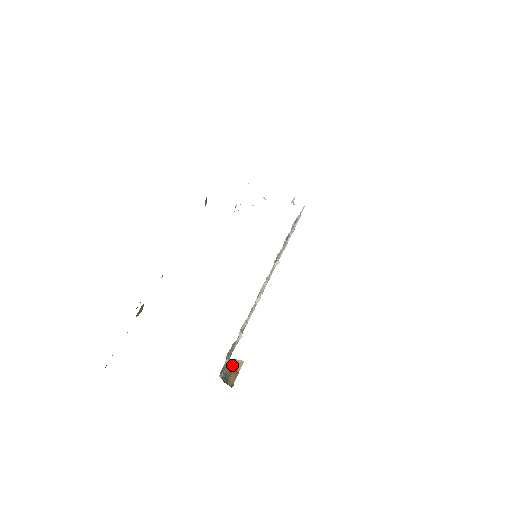
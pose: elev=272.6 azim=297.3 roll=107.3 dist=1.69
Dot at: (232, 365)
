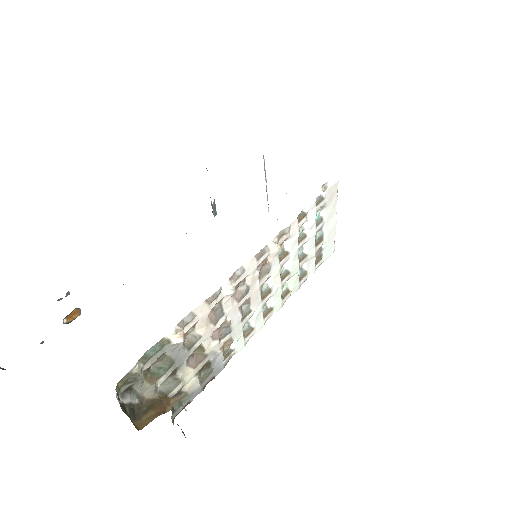
Dot at: (161, 399)
